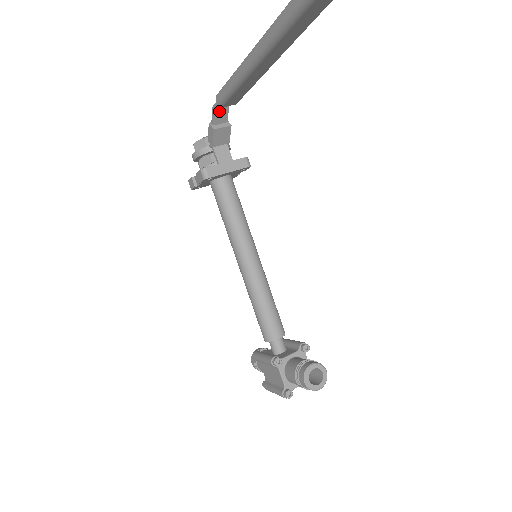
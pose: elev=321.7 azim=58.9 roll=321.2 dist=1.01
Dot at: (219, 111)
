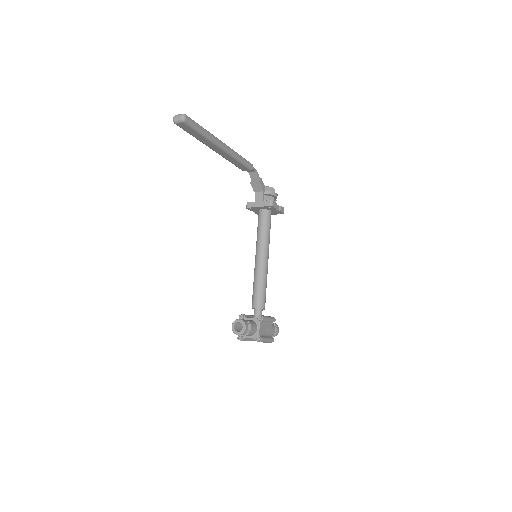
Dot at: (252, 173)
